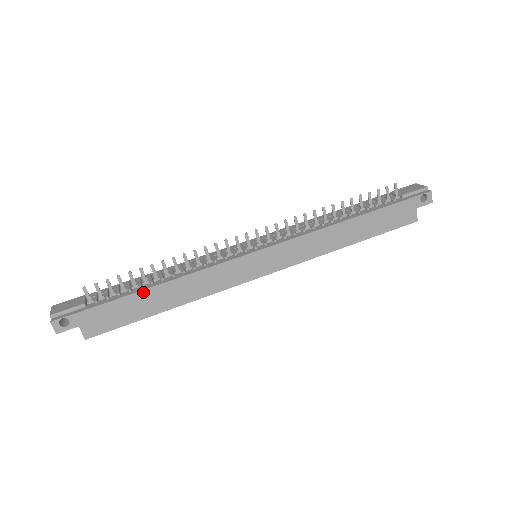
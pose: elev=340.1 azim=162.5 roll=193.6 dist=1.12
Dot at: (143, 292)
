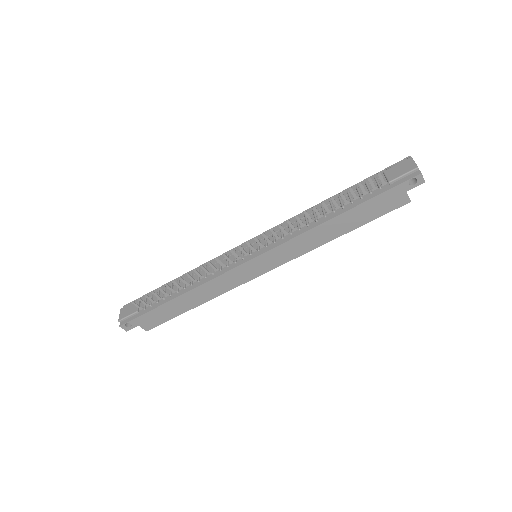
Dot at: (172, 301)
